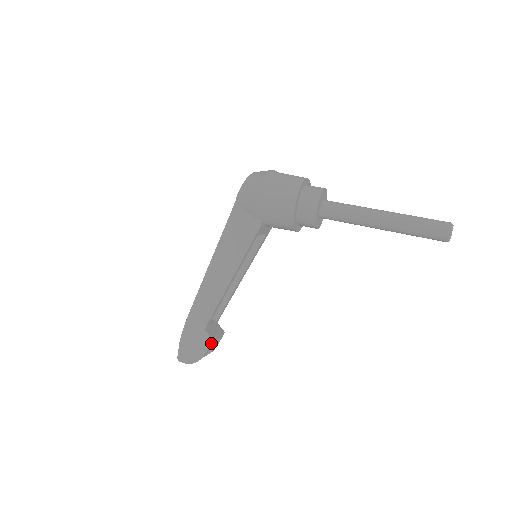
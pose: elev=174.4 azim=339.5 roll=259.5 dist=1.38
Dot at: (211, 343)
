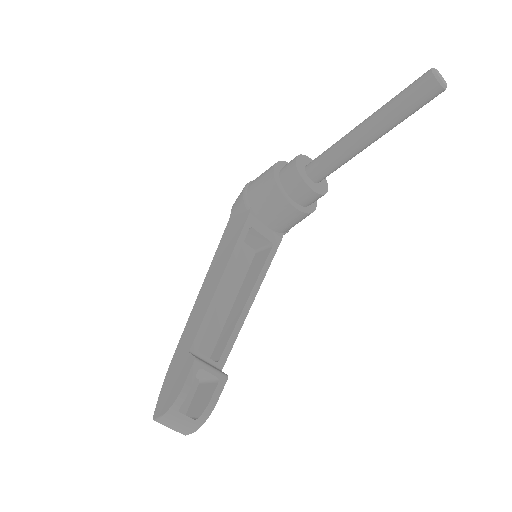
Dot at: (194, 366)
